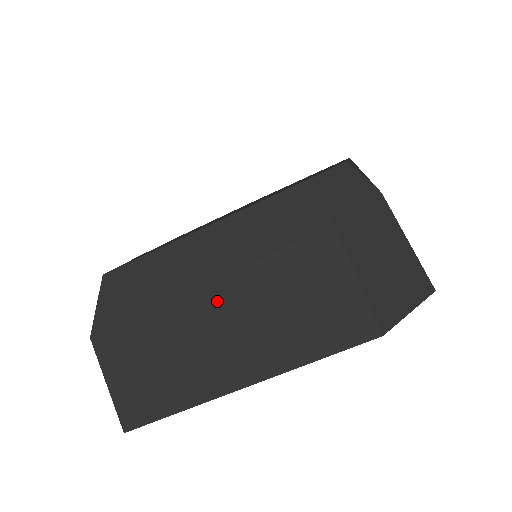
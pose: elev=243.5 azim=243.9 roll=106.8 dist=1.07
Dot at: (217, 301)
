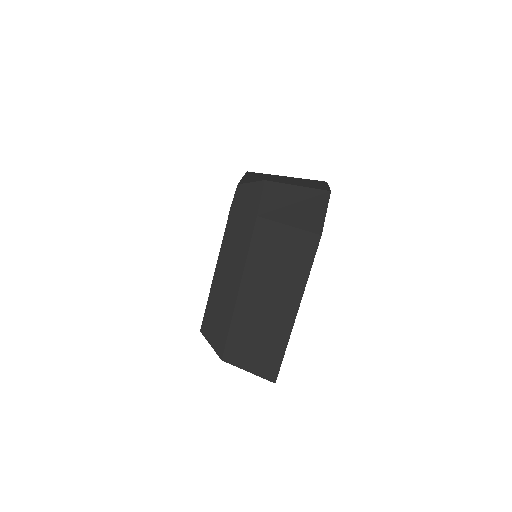
Dot at: (249, 292)
